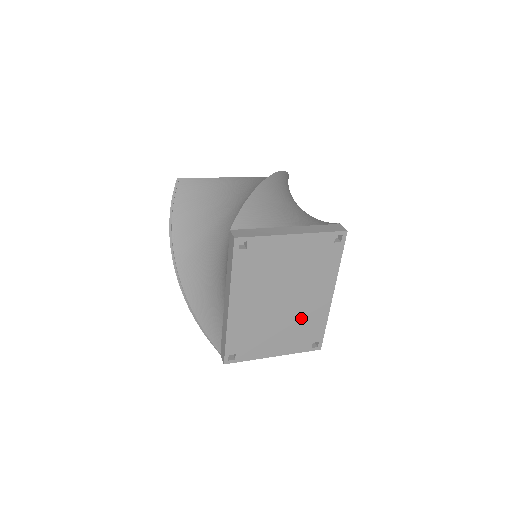
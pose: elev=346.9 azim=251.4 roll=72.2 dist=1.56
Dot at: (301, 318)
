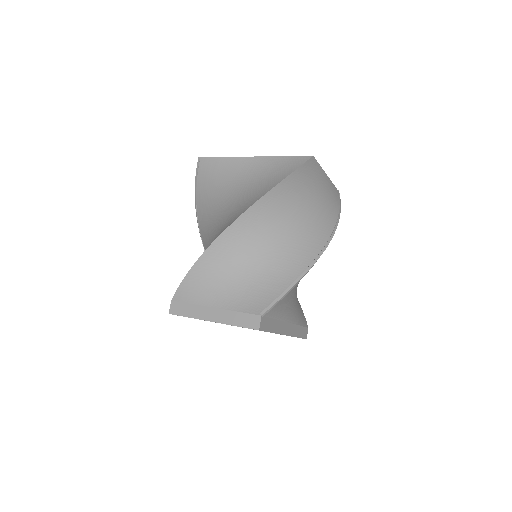
Dot at: occluded
